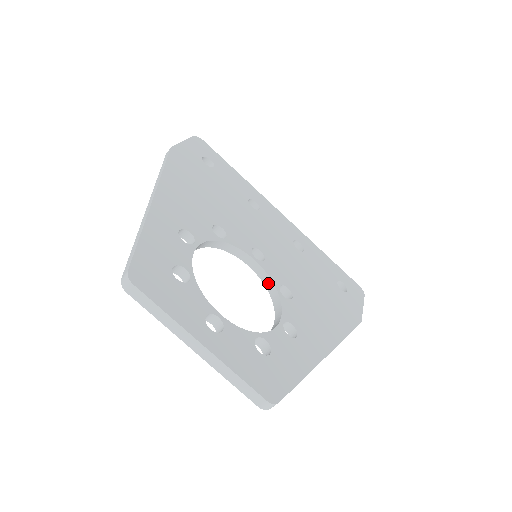
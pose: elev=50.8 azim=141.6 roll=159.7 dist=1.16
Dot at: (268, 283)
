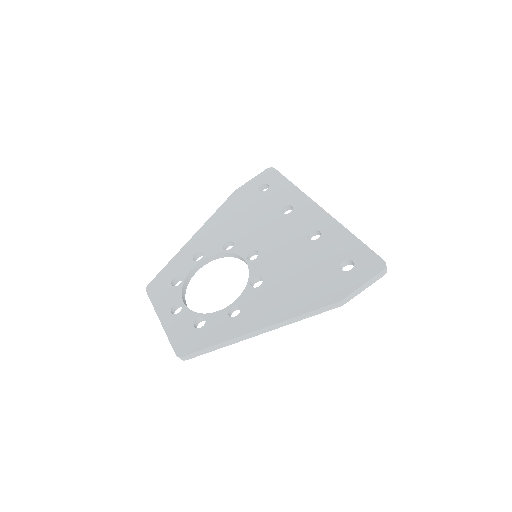
Dot at: (250, 276)
